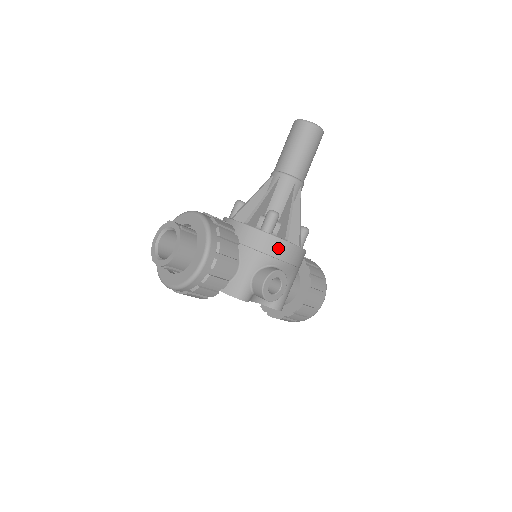
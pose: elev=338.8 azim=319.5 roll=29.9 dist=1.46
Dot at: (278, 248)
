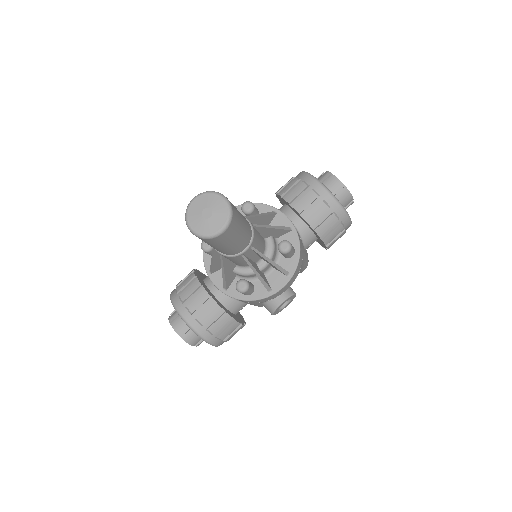
Dot at: (267, 299)
